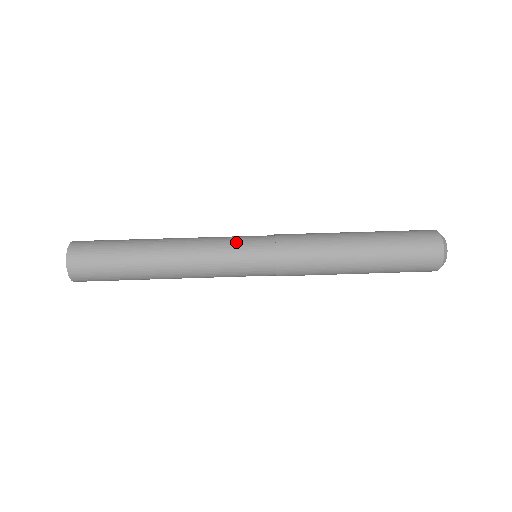
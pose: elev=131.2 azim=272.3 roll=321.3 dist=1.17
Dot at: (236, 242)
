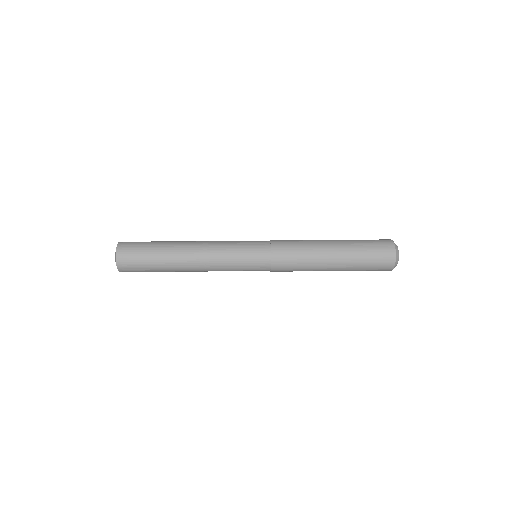
Dot at: (241, 241)
